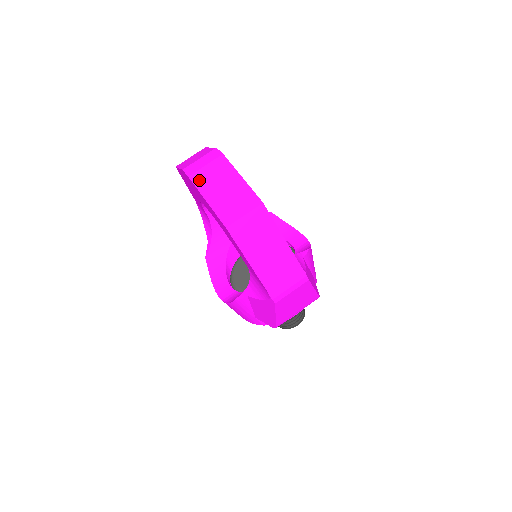
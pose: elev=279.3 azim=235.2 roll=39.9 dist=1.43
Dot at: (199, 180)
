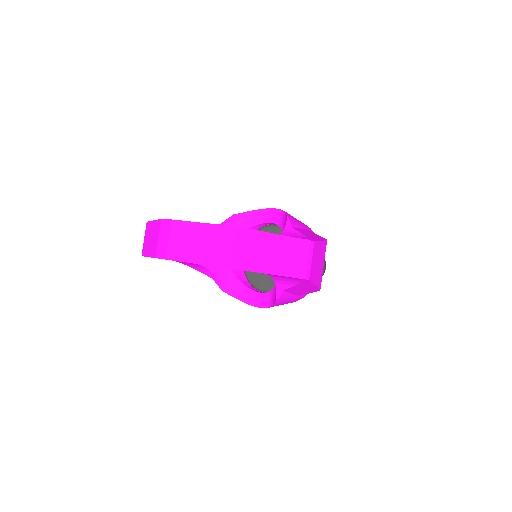
Dot at: (176, 254)
